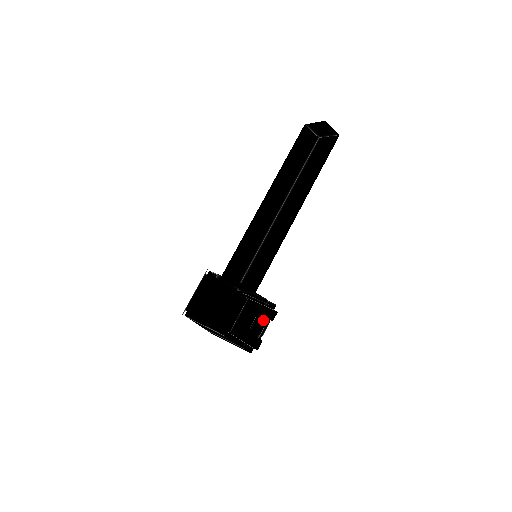
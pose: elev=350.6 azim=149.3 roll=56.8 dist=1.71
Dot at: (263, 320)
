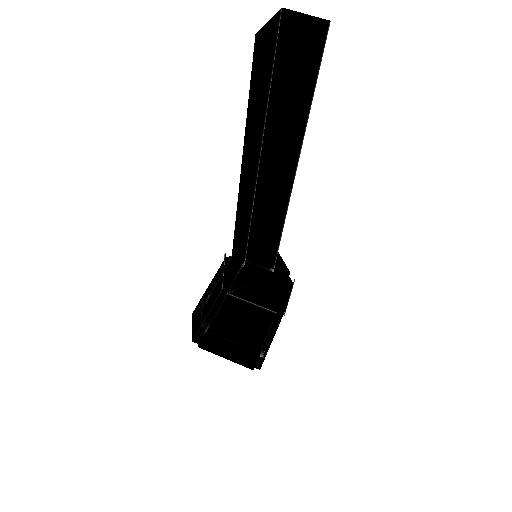
Dot at: (264, 340)
